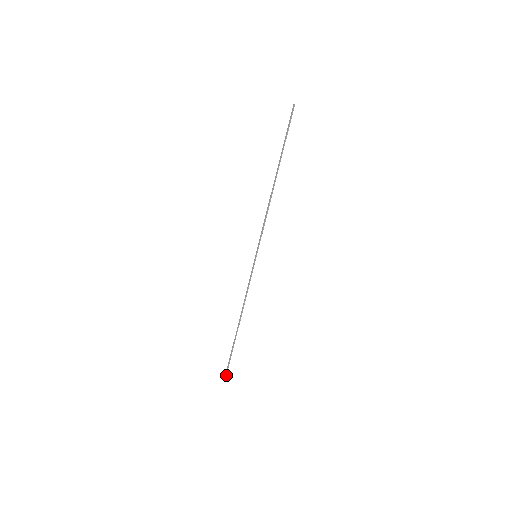
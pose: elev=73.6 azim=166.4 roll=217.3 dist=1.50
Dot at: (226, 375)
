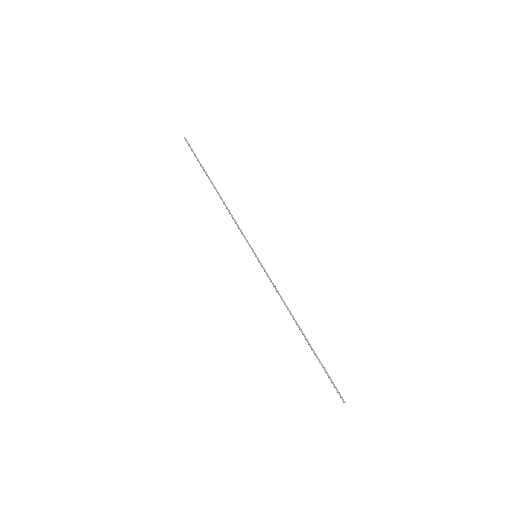
Dot at: (339, 393)
